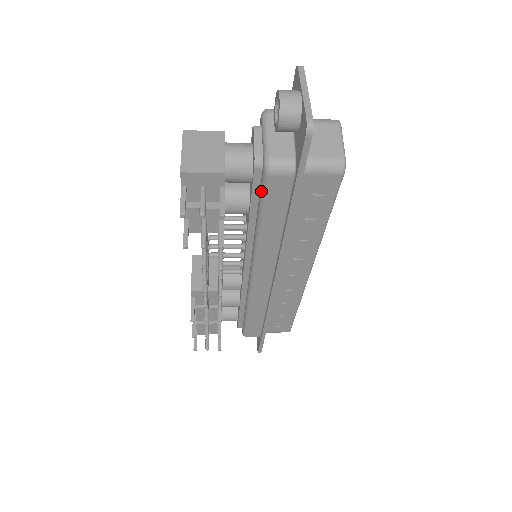
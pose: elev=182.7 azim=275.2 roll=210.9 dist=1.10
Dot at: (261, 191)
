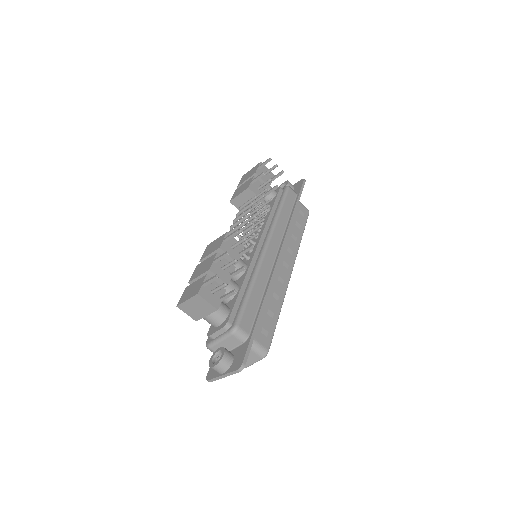
Dot at: (283, 194)
